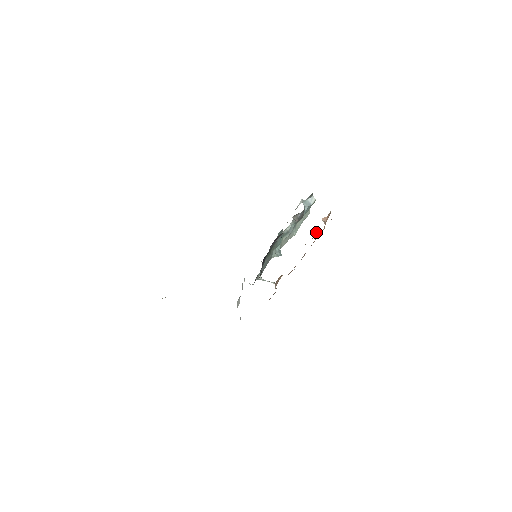
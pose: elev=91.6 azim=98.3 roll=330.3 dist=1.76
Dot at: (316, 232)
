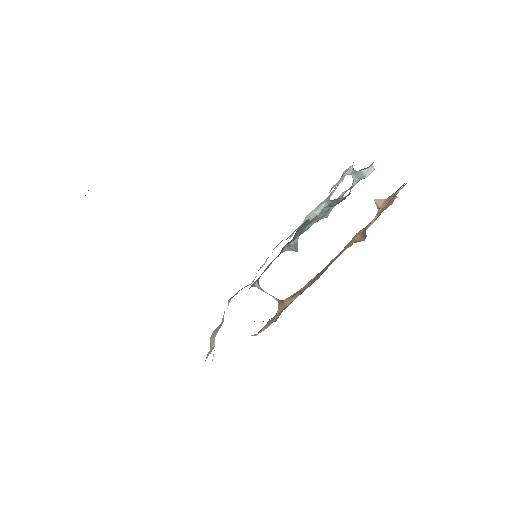
Dot at: (363, 234)
